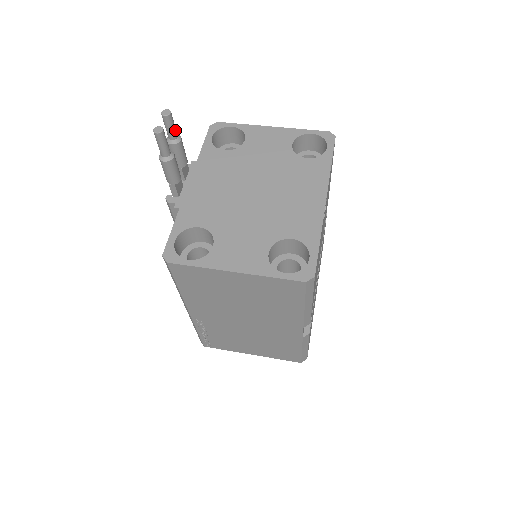
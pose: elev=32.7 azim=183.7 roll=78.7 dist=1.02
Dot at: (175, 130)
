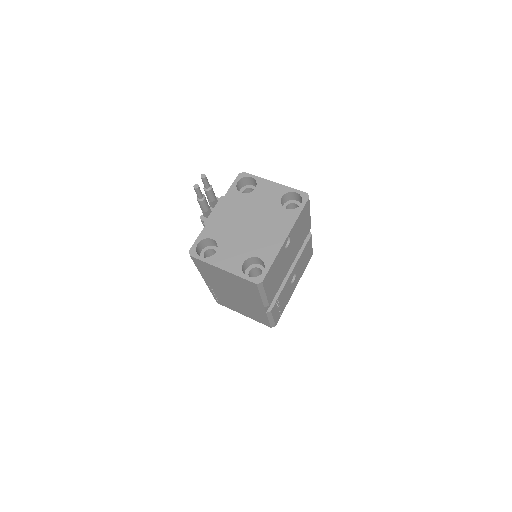
Dot at: (208, 184)
